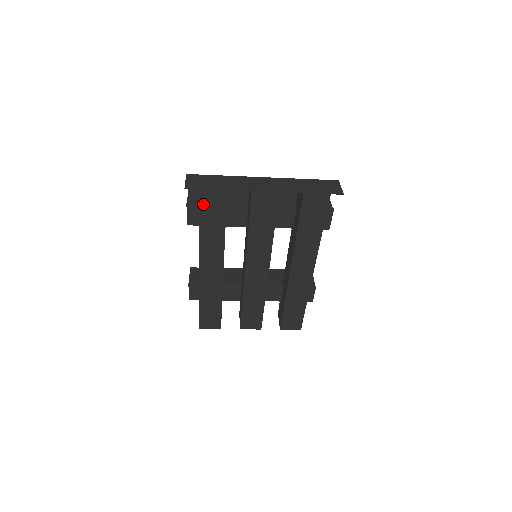
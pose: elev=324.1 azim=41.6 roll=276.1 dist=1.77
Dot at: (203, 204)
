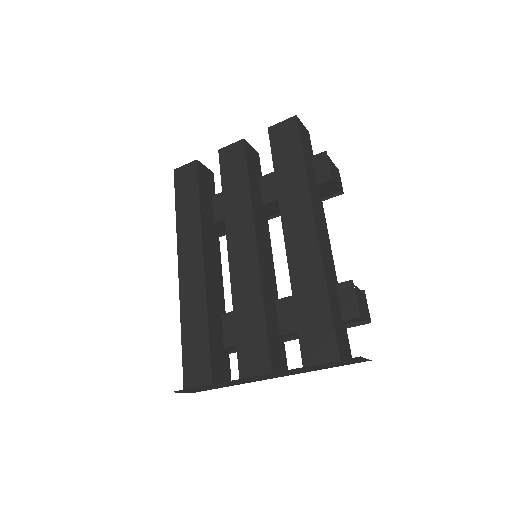
Dot at: (178, 184)
